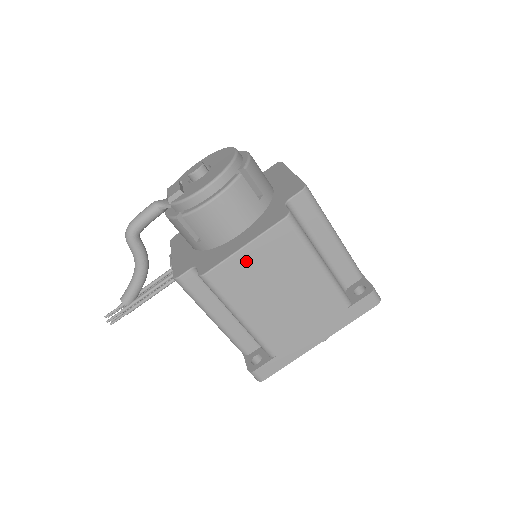
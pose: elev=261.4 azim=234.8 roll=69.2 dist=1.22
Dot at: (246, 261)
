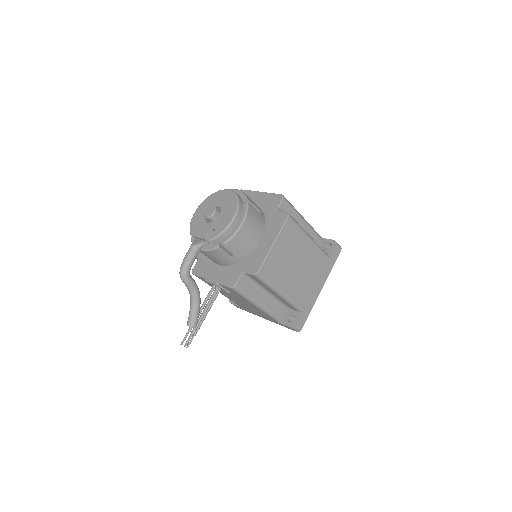
Dot at: (276, 253)
